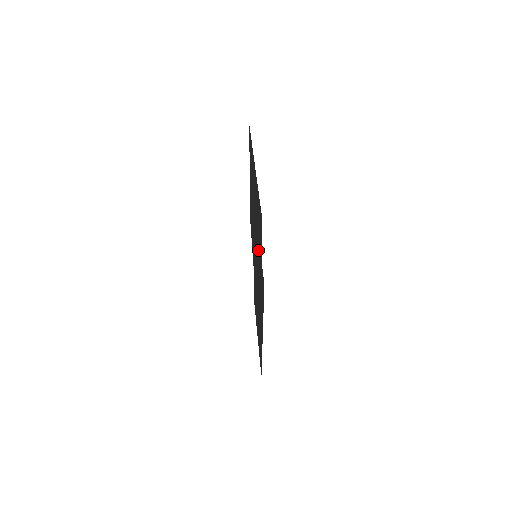
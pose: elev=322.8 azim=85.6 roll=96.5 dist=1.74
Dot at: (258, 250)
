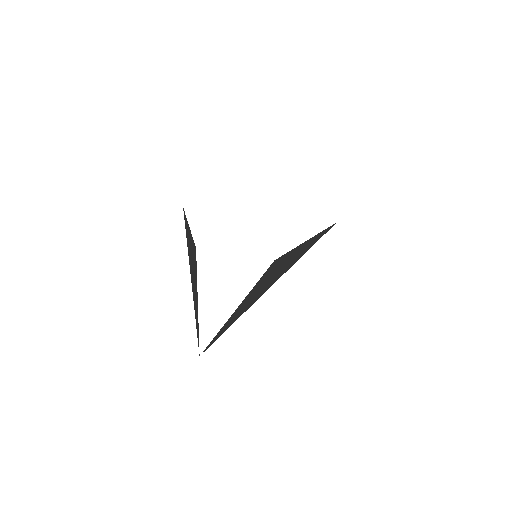
Dot at: occluded
